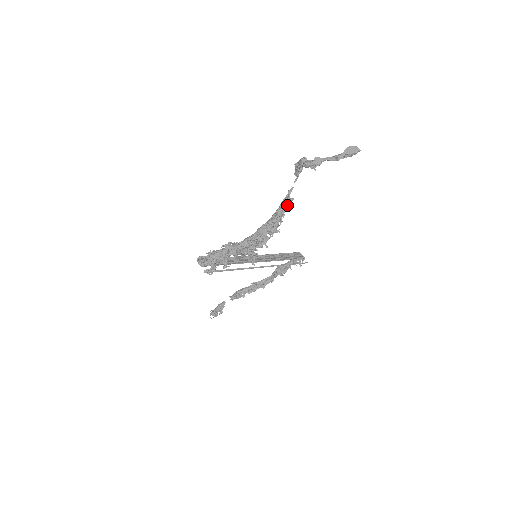
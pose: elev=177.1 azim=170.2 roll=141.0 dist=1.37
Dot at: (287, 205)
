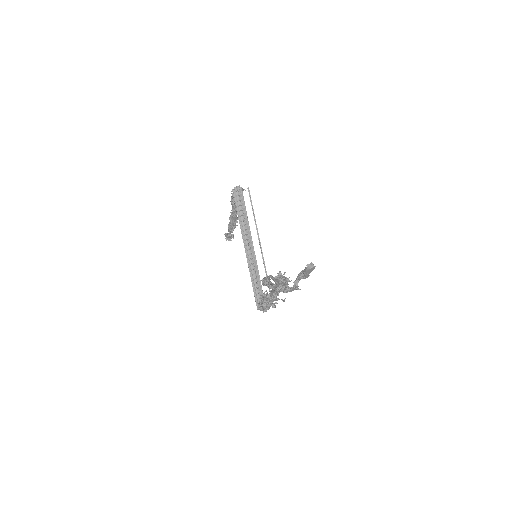
Dot at: (281, 279)
